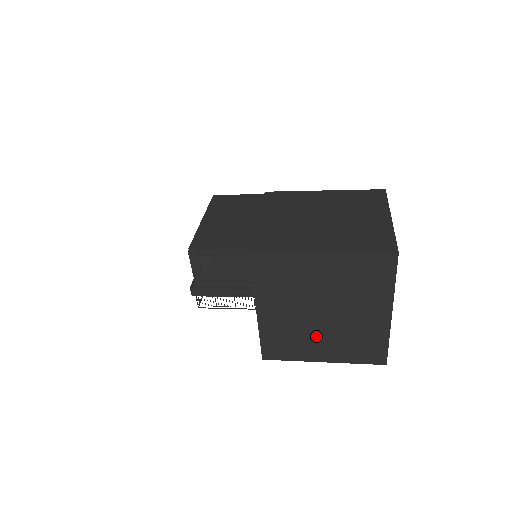
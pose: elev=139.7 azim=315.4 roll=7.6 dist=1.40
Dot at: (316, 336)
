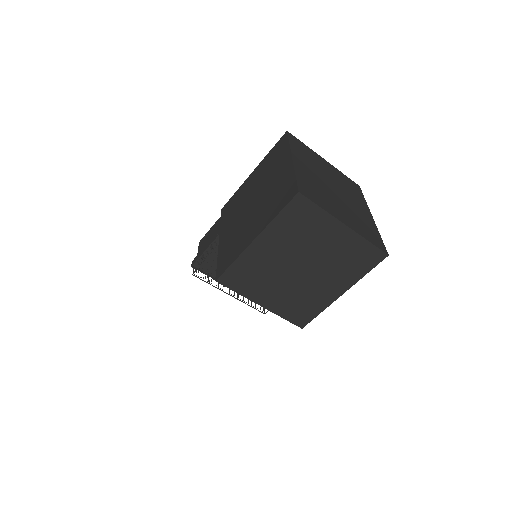
Dot at: (250, 223)
